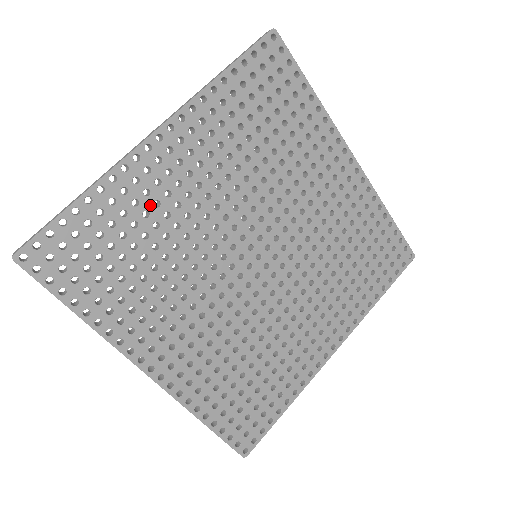
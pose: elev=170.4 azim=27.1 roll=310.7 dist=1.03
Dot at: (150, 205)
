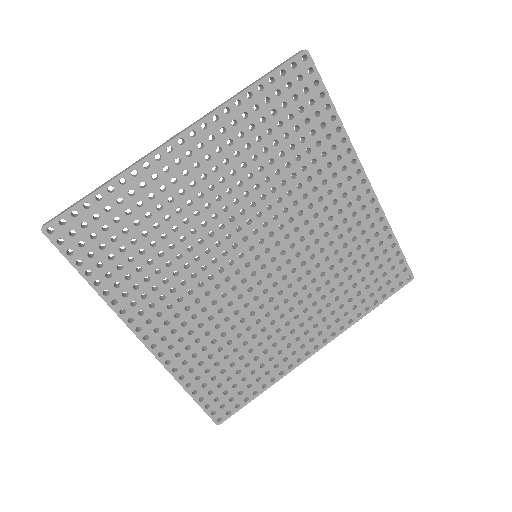
Dot at: (164, 200)
